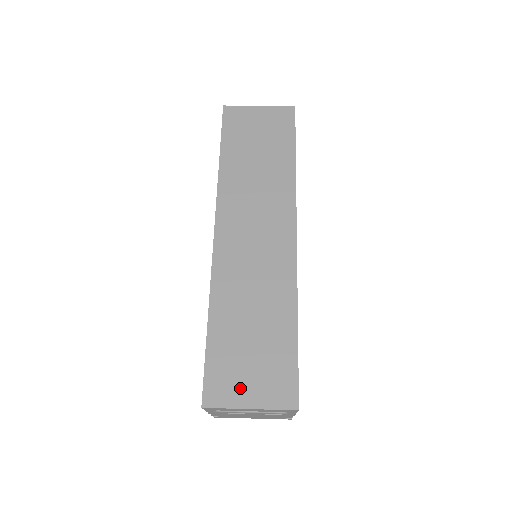
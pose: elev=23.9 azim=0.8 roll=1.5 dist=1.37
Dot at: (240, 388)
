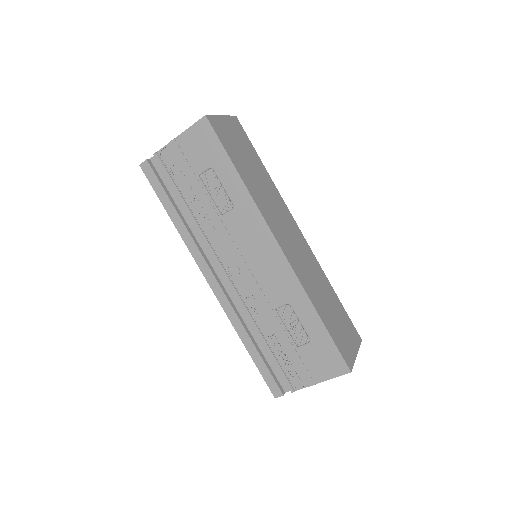
Dot at: (349, 347)
